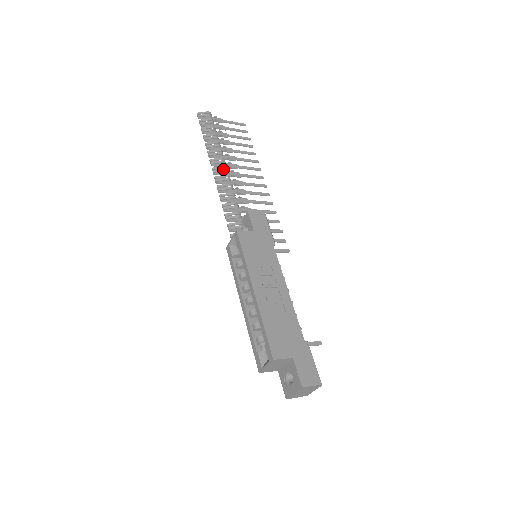
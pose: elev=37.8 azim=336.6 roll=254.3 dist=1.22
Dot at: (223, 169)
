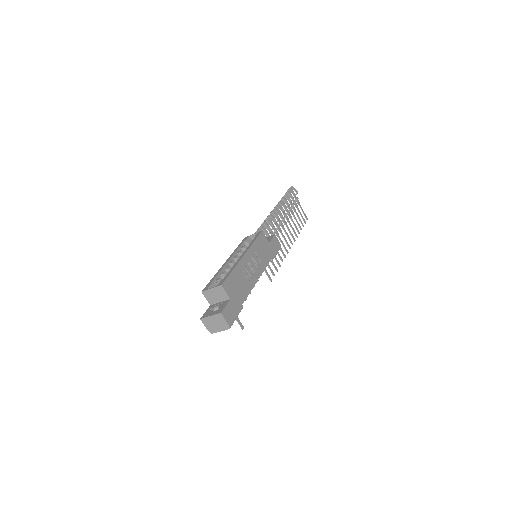
Dot at: (280, 213)
